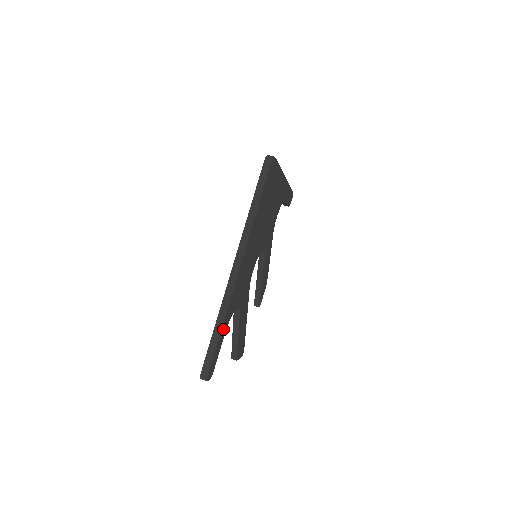
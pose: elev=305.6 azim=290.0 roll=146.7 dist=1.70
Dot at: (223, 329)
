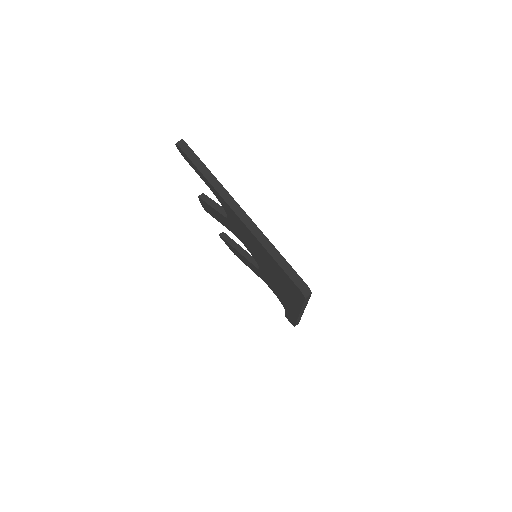
Dot at: occluded
